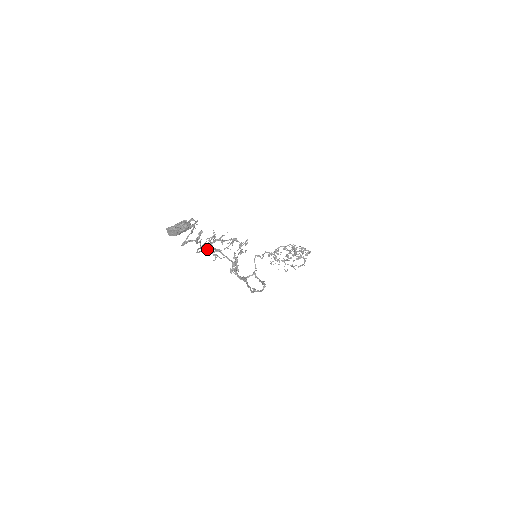
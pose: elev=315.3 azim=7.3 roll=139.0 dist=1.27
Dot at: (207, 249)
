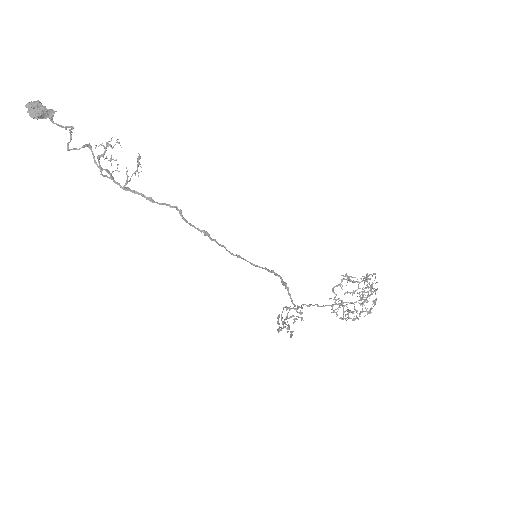
Dot at: (127, 189)
